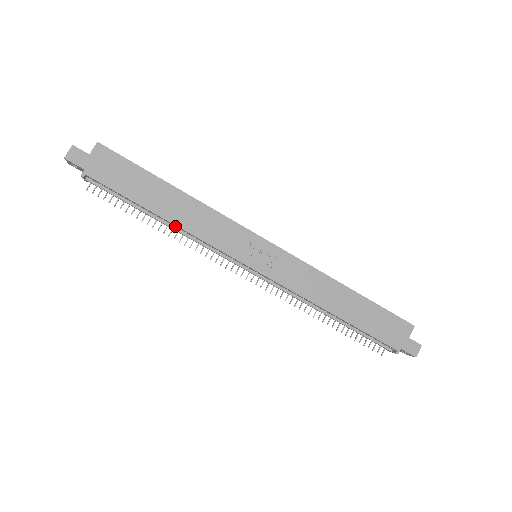
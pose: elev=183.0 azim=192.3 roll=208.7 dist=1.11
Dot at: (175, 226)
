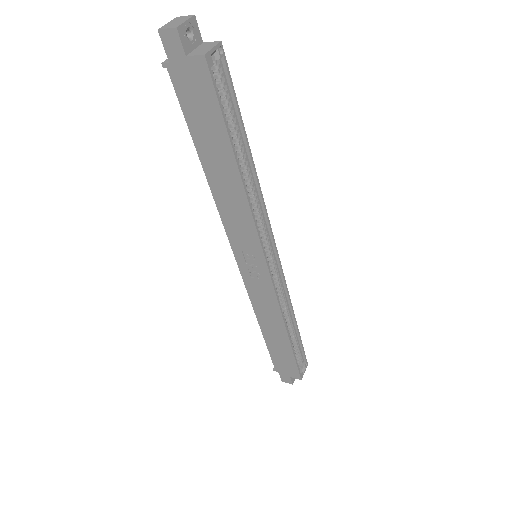
Dot at: occluded
